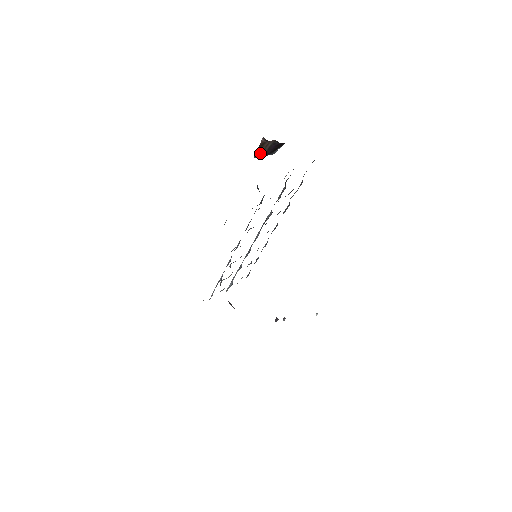
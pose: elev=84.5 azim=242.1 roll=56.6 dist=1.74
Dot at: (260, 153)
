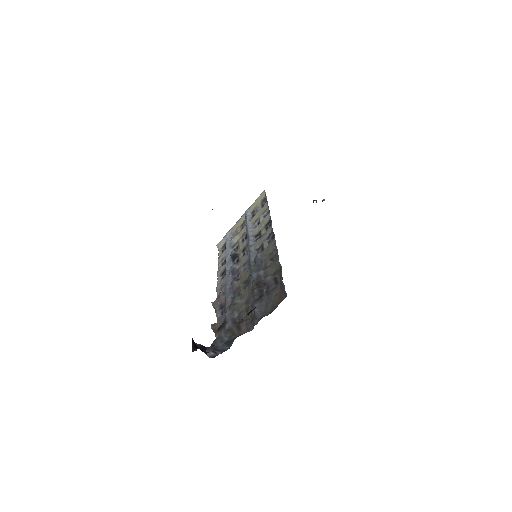
Dot at: occluded
